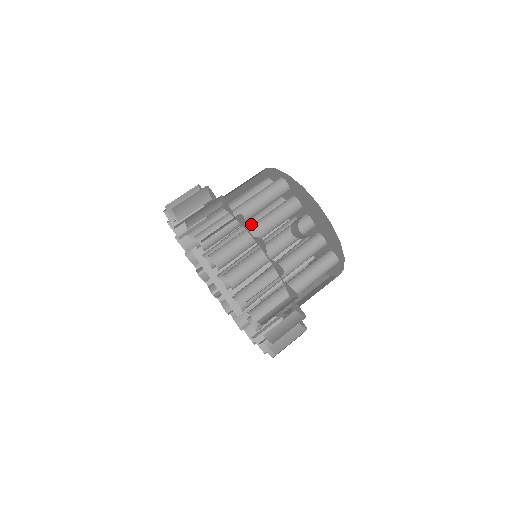
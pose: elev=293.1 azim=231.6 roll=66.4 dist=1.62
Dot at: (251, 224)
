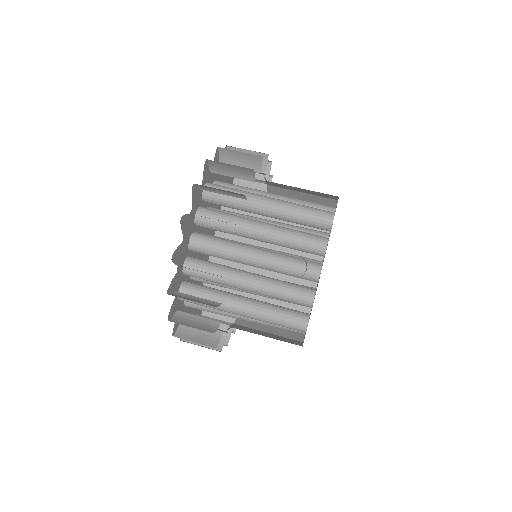
Dot at: occluded
